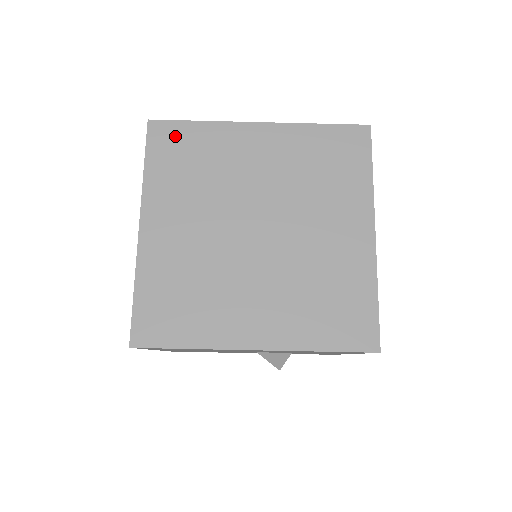
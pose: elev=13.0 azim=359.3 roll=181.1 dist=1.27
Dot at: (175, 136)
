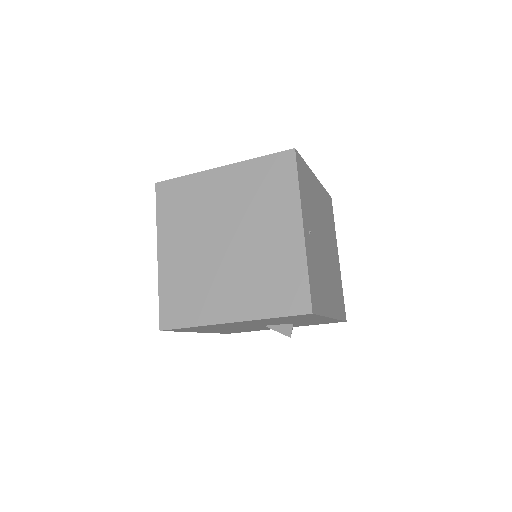
Dot at: (172, 190)
